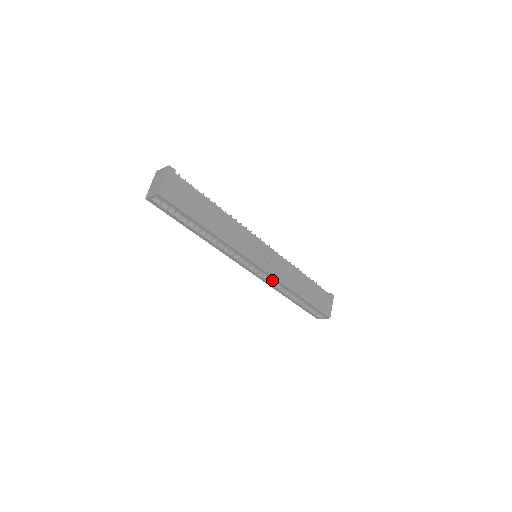
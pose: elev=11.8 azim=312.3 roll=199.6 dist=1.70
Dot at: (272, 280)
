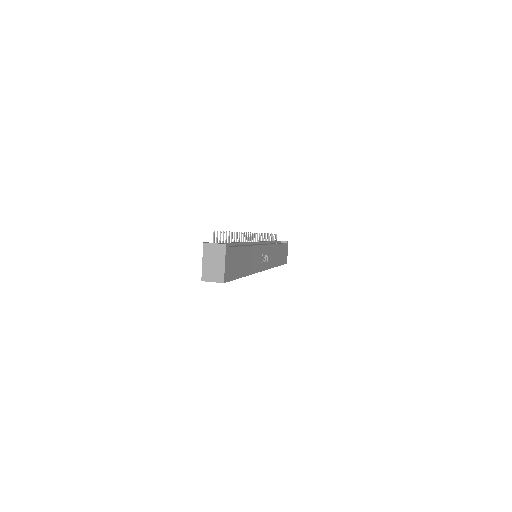
Dot at: occluded
